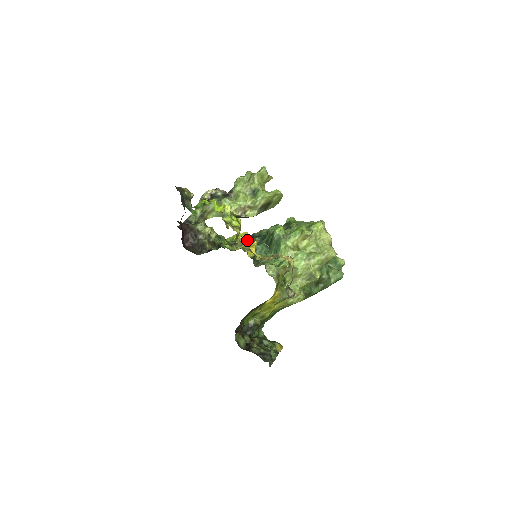
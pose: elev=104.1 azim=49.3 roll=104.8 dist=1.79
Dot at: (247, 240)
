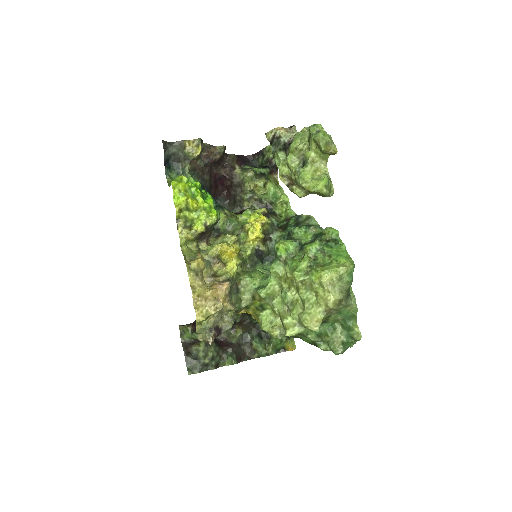
Dot at: occluded
